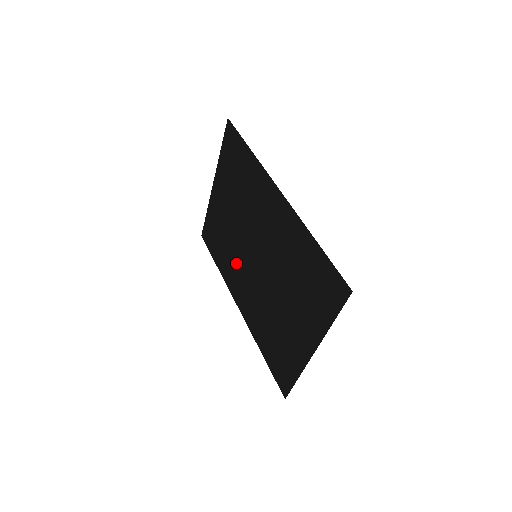
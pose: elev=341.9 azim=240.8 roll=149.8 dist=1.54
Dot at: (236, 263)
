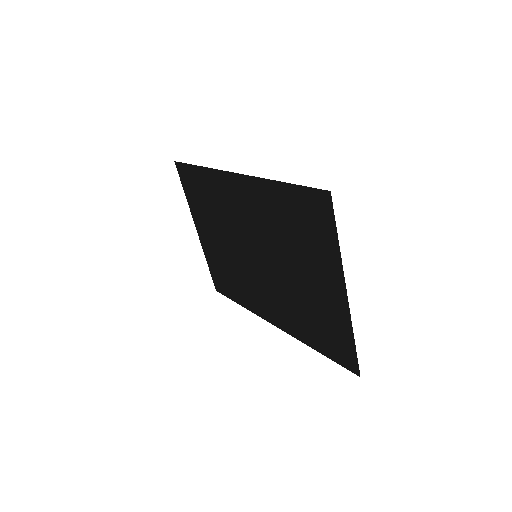
Dot at: (249, 283)
